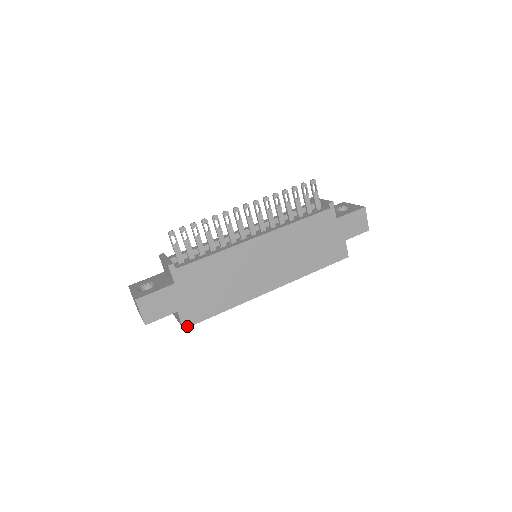
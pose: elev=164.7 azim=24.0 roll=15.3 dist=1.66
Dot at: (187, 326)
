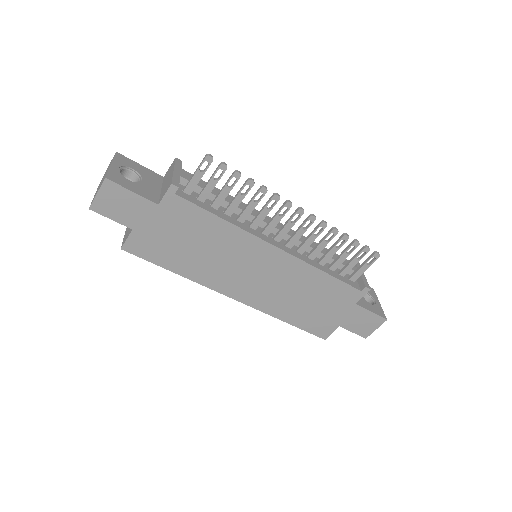
Dot at: (127, 250)
